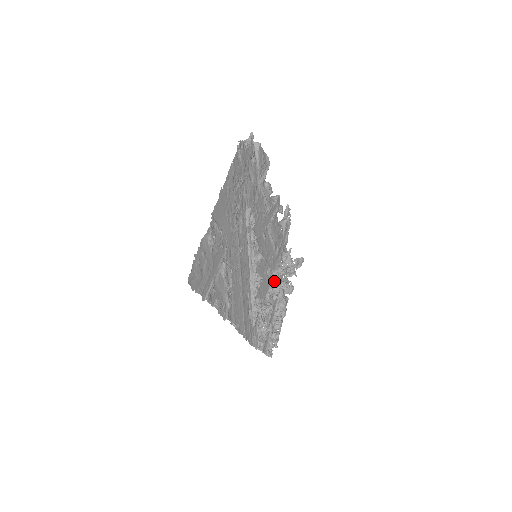
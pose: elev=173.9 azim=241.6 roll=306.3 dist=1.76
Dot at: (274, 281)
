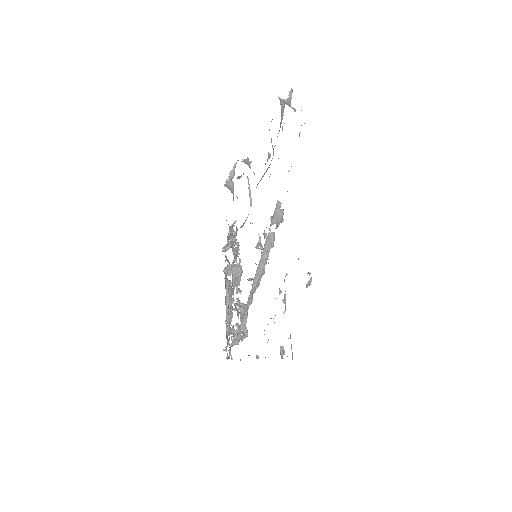
Dot at: (234, 270)
